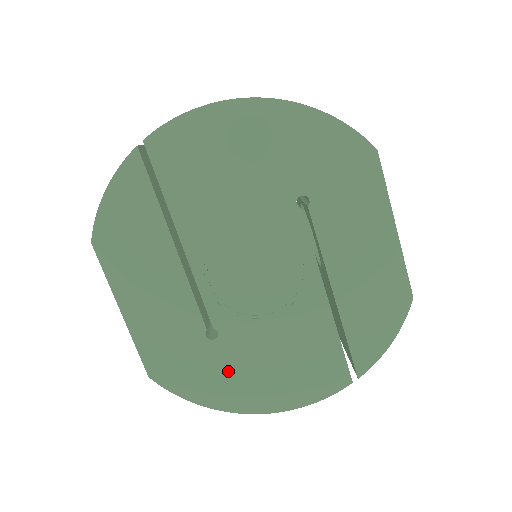
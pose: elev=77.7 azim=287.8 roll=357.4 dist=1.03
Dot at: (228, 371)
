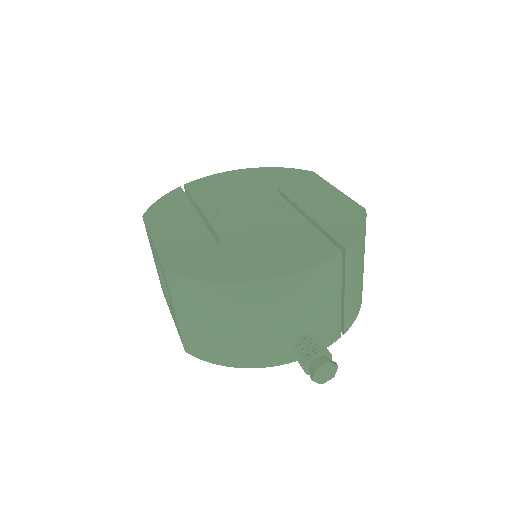
Dot at: (232, 258)
